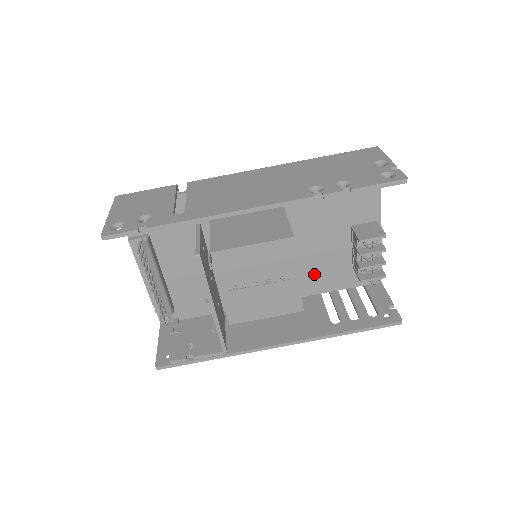
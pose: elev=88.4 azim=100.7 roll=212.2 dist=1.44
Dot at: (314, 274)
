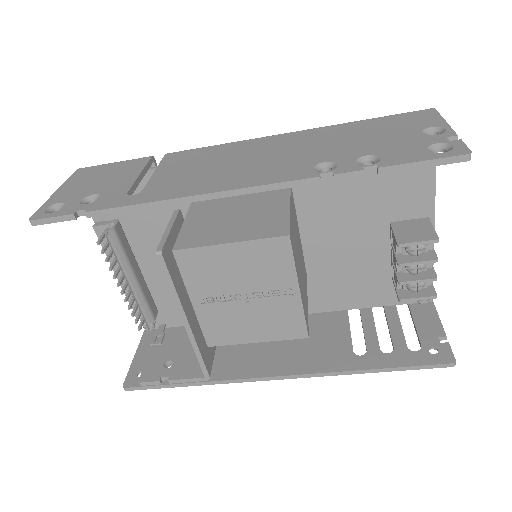
Dot at: (338, 284)
